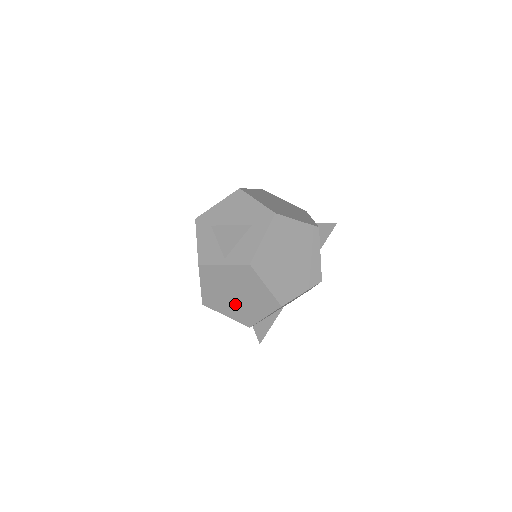
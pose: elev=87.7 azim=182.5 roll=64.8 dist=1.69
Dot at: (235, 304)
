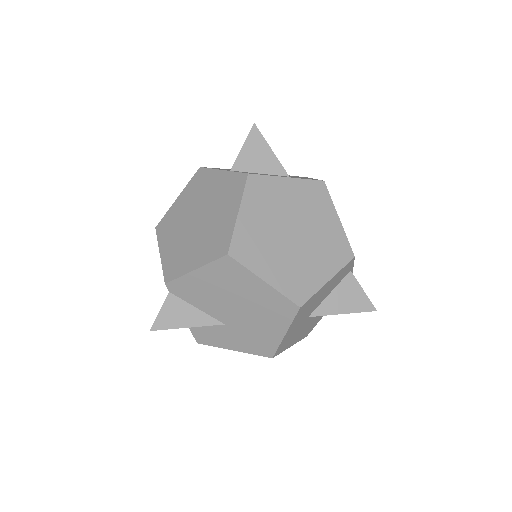
Dot at: (184, 236)
